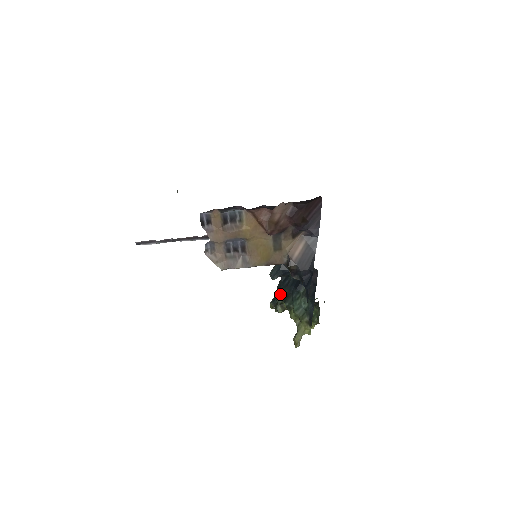
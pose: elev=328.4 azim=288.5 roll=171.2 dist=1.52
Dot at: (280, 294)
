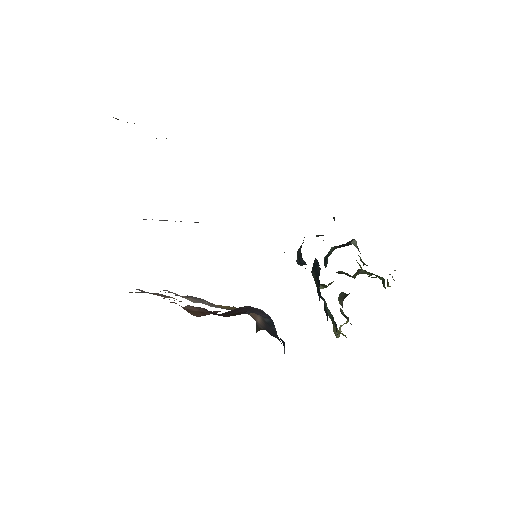
Dot at: (314, 277)
